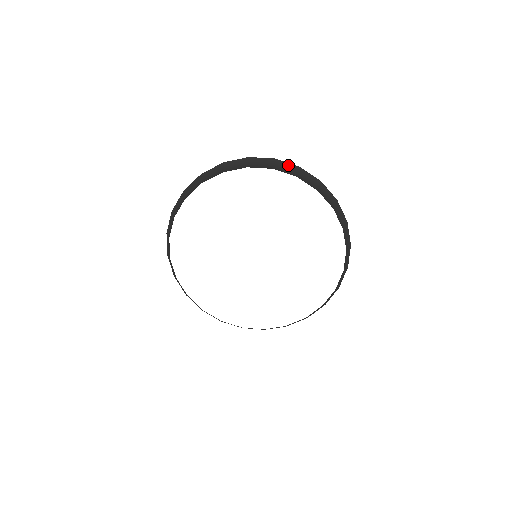
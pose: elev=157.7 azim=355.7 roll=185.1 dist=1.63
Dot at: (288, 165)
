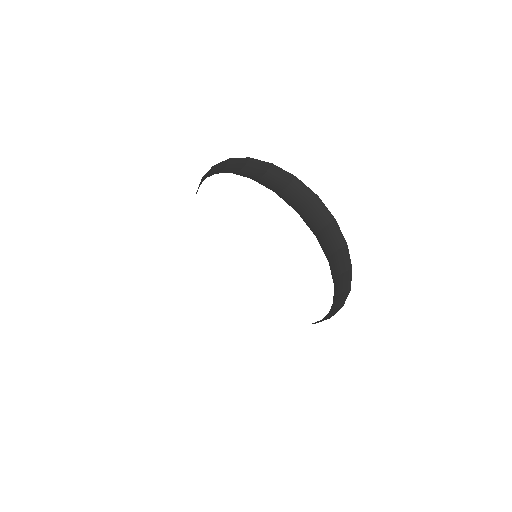
Dot at: (326, 211)
